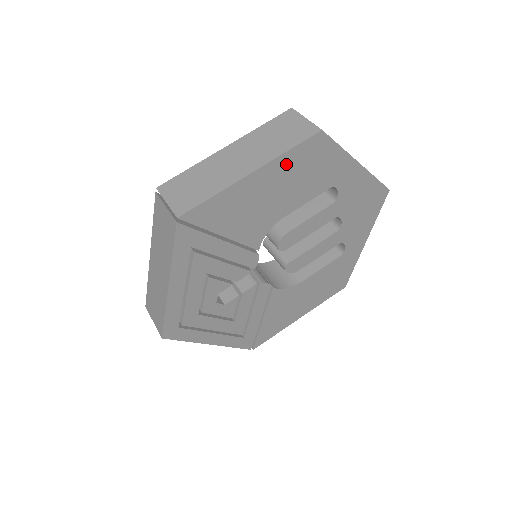
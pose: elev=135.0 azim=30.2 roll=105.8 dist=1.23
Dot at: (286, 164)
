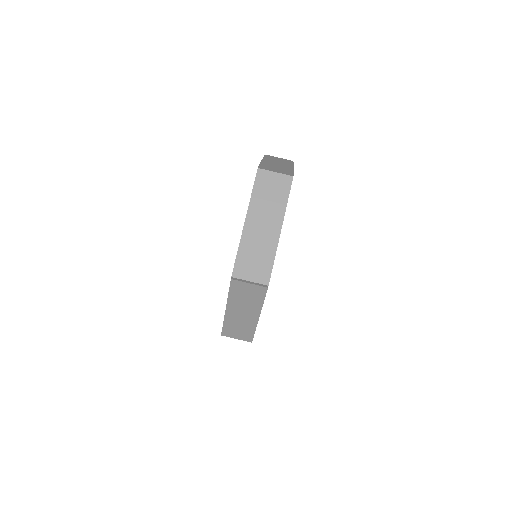
Dot at: occluded
